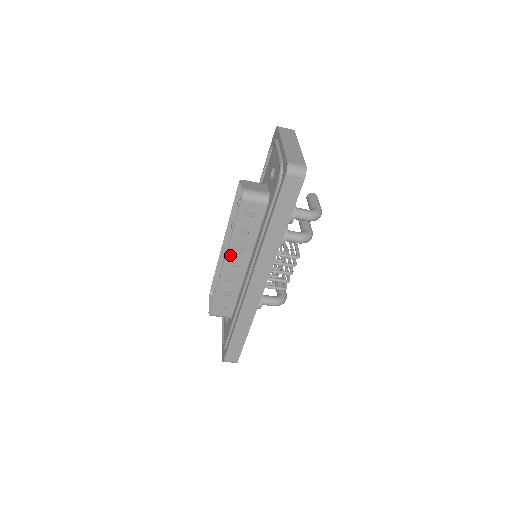
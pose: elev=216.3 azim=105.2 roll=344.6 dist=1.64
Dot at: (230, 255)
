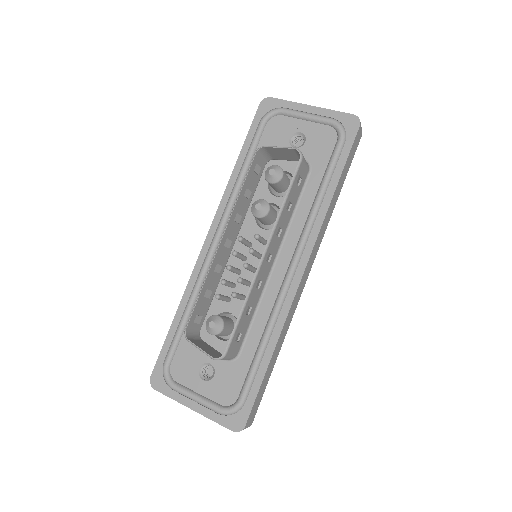
Dot at: (271, 242)
